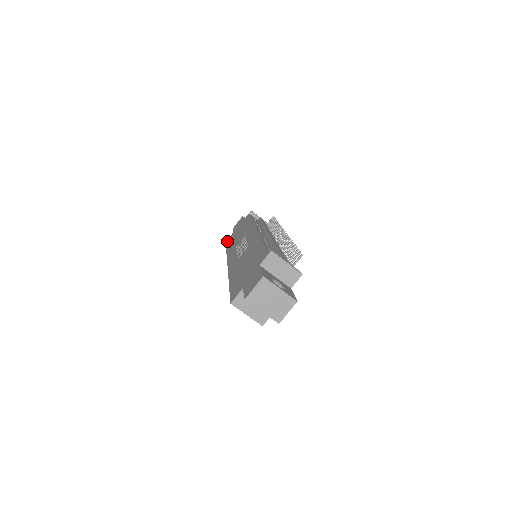
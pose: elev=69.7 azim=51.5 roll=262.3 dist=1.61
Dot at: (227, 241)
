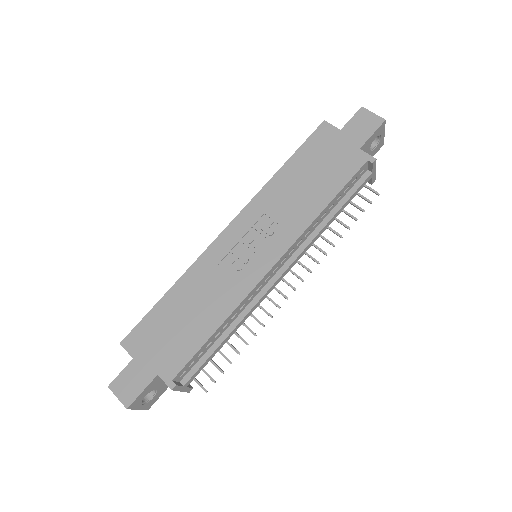
Dot at: (321, 130)
